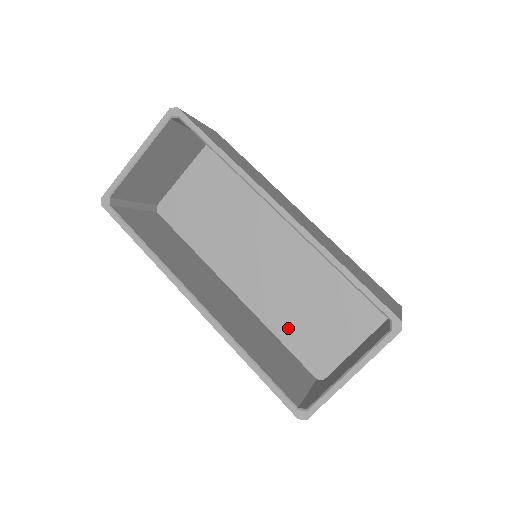
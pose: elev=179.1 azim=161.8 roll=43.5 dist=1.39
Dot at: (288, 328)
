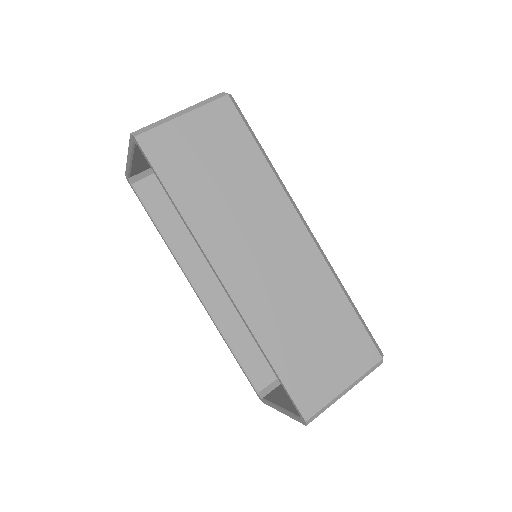
Dot at: occluded
